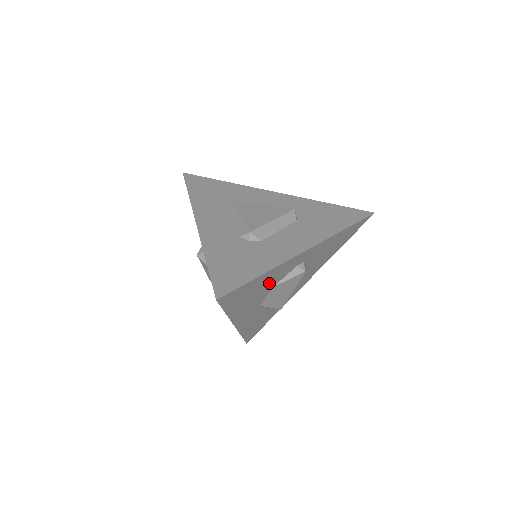
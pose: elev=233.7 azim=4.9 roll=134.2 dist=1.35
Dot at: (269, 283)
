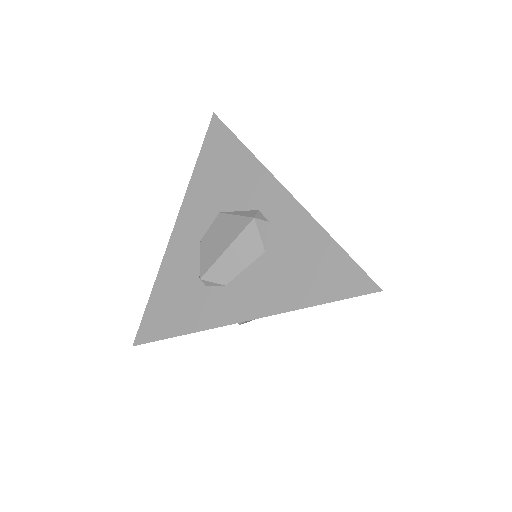
Dot at: occluded
